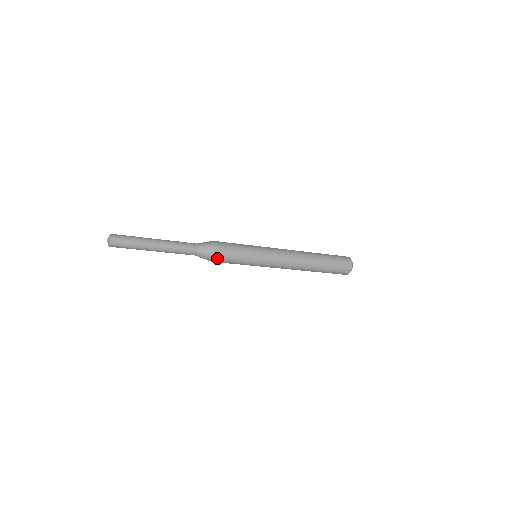
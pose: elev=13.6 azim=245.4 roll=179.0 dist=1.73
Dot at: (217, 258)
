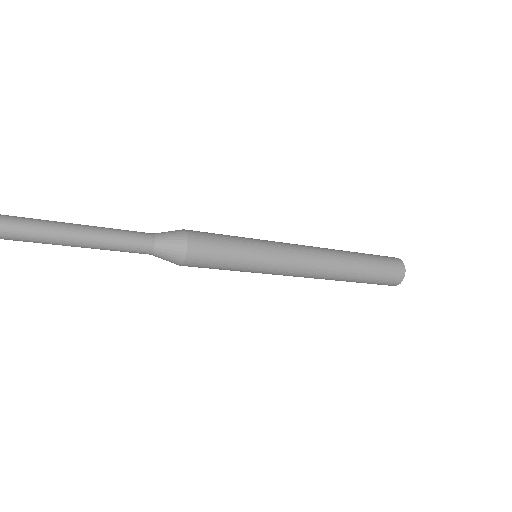
Dot at: (187, 264)
